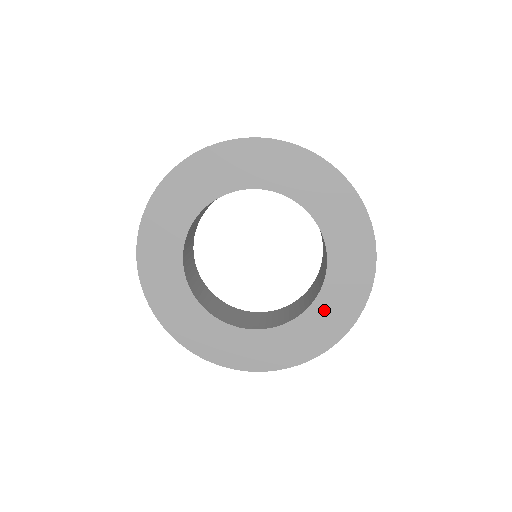
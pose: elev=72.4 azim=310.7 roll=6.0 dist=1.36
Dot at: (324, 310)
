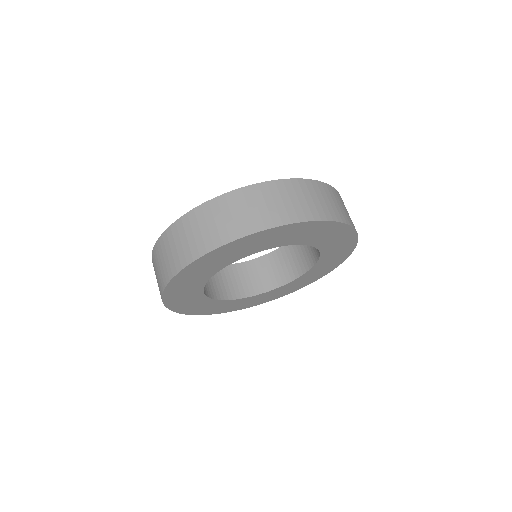
Dot at: (330, 256)
